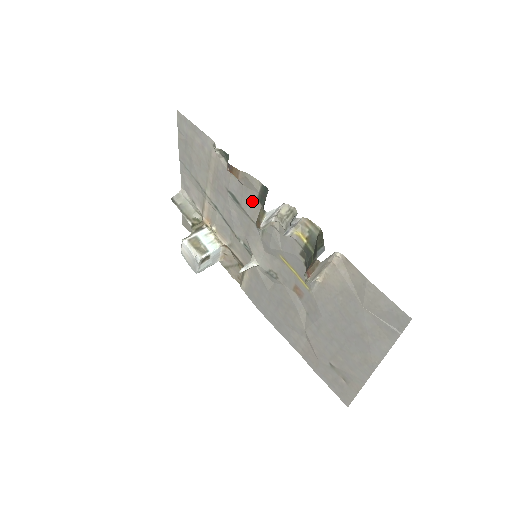
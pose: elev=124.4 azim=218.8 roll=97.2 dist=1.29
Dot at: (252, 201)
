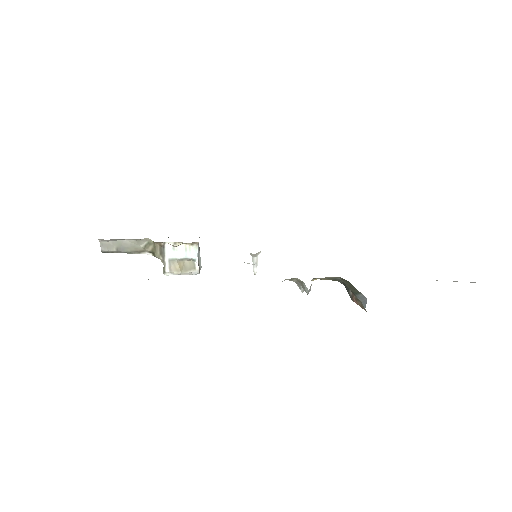
Dot at: occluded
